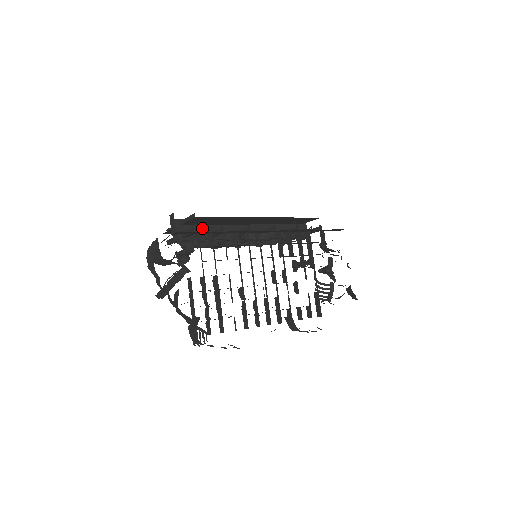
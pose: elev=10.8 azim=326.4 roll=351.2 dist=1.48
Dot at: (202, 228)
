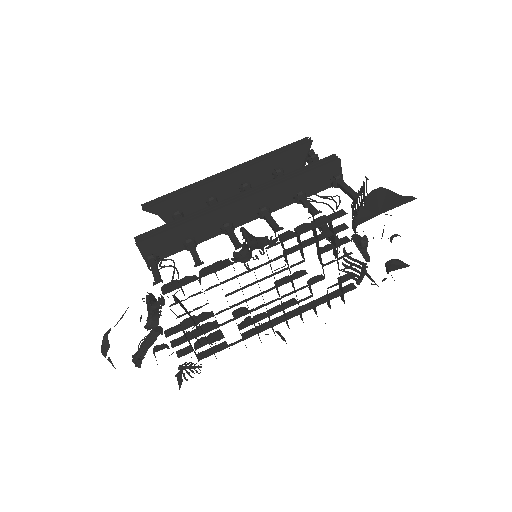
Dot at: (177, 238)
